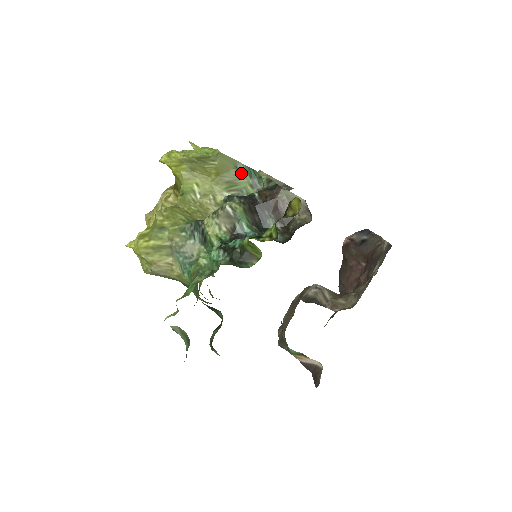
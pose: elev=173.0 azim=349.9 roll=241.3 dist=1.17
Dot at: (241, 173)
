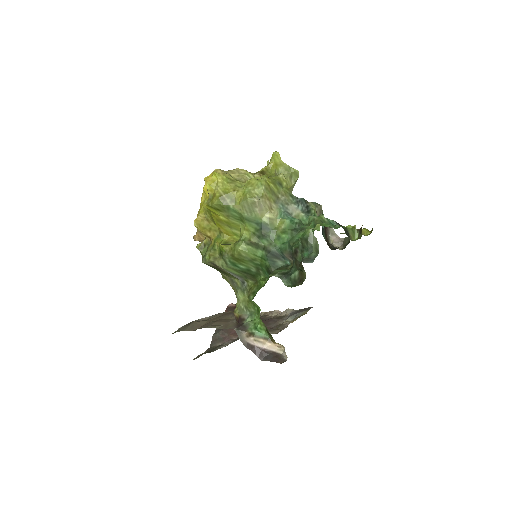
Dot at: occluded
